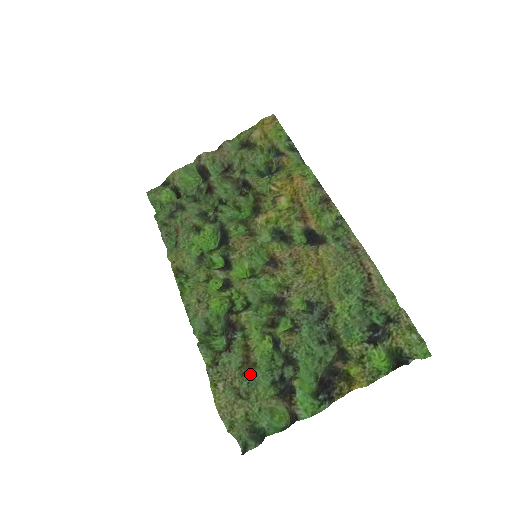
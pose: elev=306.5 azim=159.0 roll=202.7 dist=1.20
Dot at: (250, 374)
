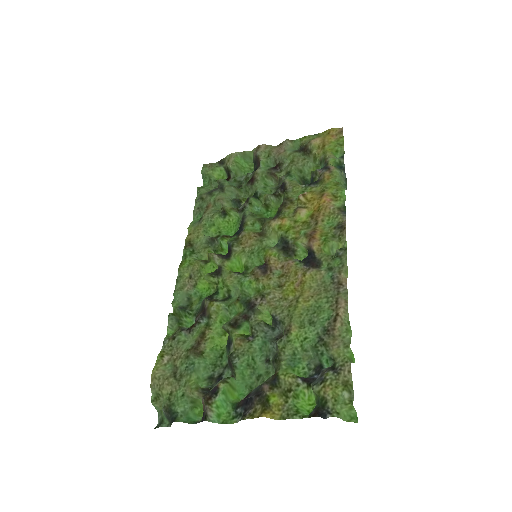
Dot at: (193, 360)
